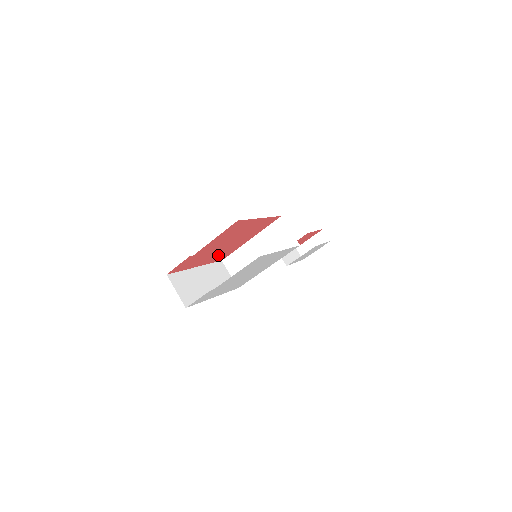
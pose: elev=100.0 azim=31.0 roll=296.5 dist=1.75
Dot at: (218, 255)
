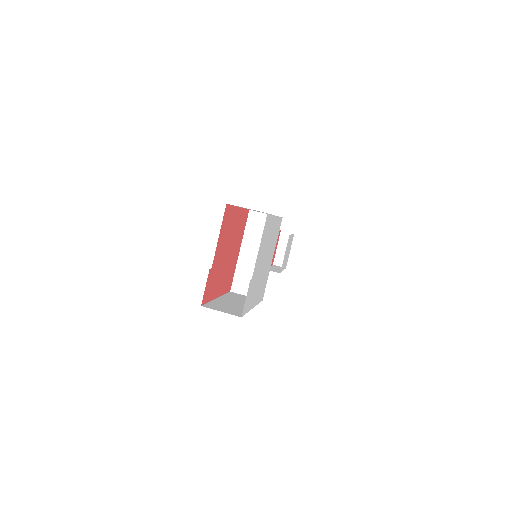
Dot at: (226, 278)
